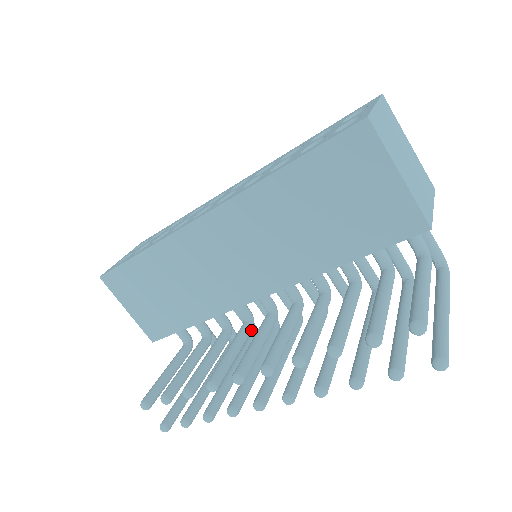
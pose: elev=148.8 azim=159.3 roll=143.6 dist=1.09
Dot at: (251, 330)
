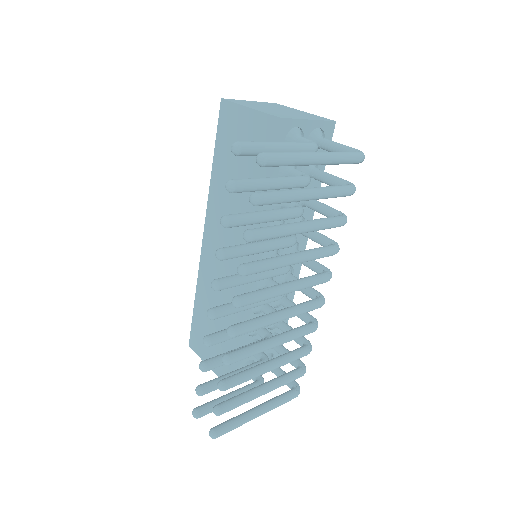
Dot at: occluded
